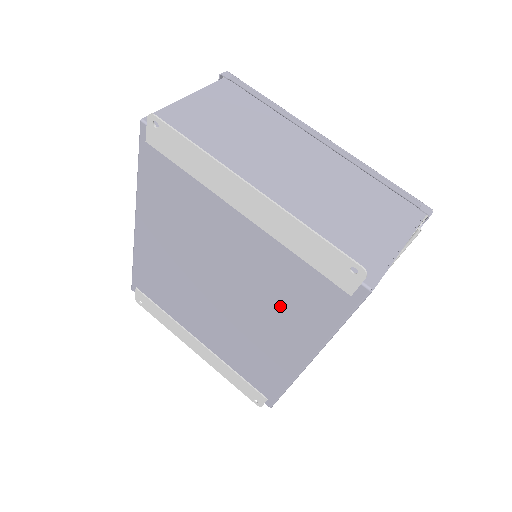
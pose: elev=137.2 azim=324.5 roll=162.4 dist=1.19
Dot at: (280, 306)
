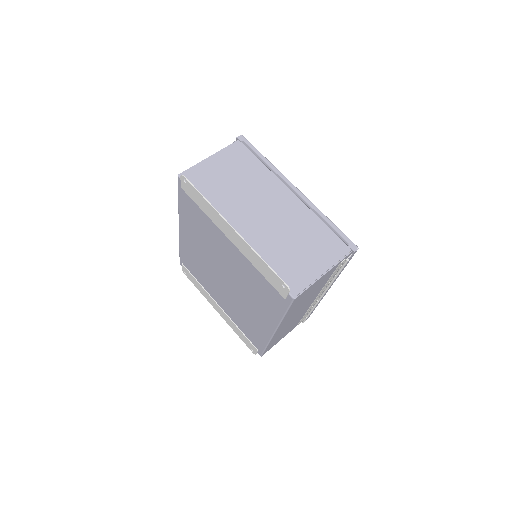
Dot at: (255, 296)
